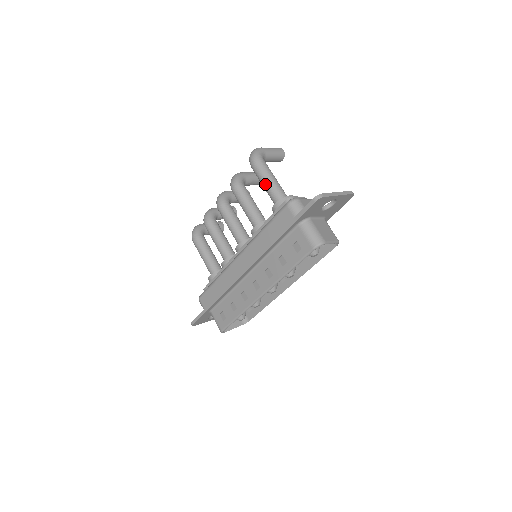
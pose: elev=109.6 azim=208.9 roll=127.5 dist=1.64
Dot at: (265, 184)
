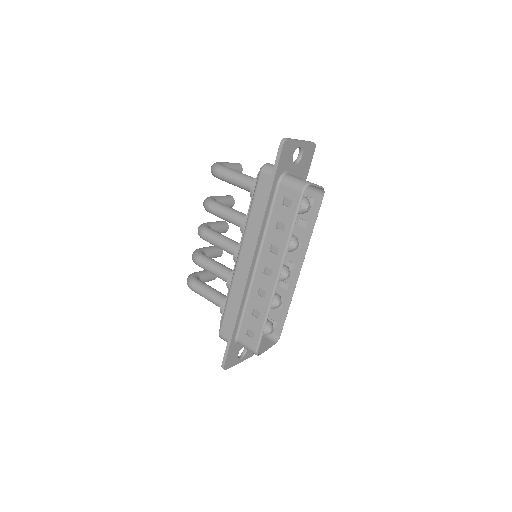
Dot at: (234, 180)
